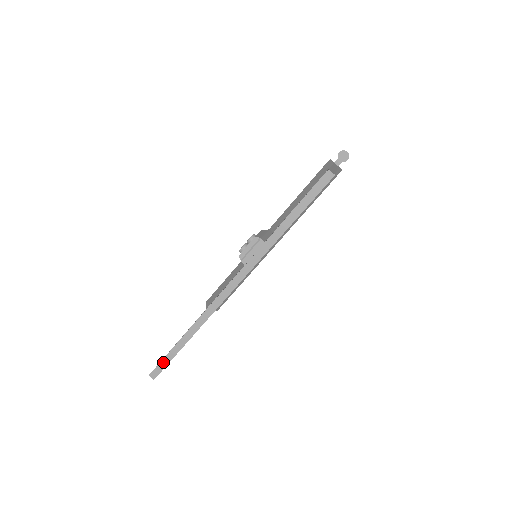
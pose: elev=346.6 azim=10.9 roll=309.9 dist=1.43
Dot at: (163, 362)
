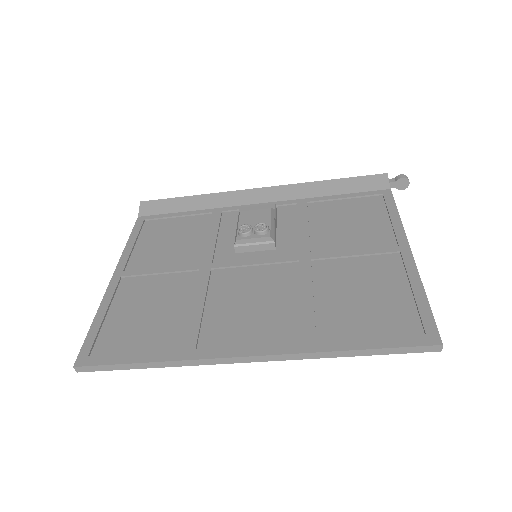
Dot at: (102, 367)
